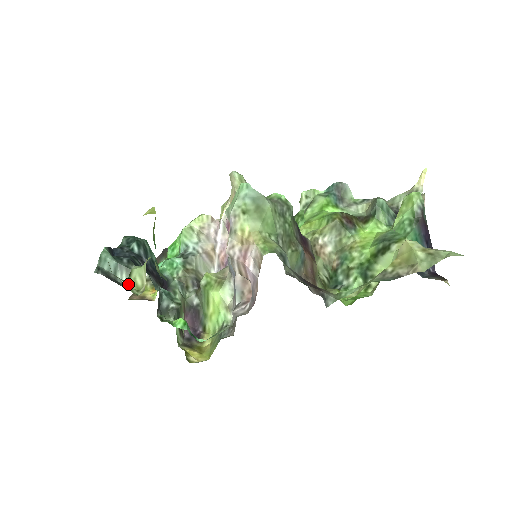
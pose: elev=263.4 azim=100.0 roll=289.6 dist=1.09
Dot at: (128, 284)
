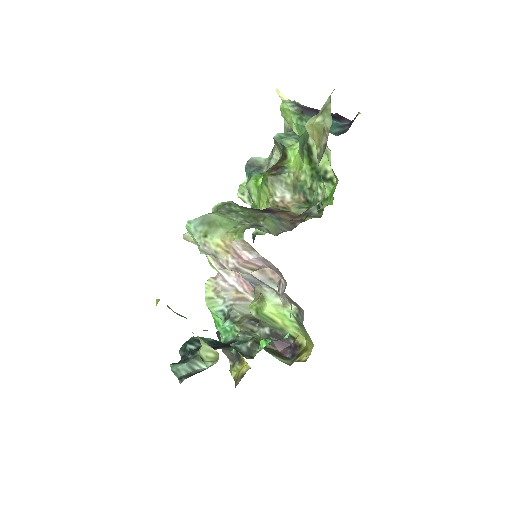
Dot at: (207, 365)
